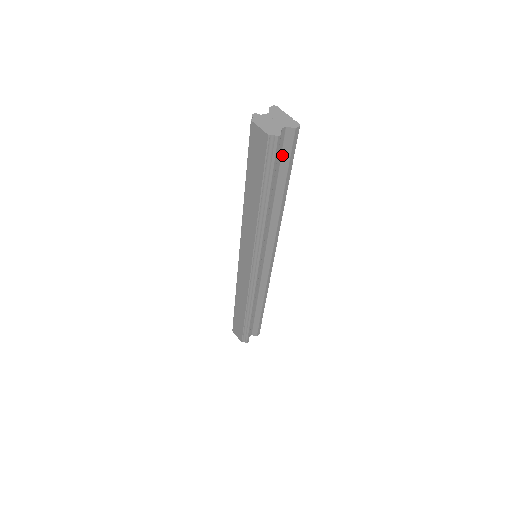
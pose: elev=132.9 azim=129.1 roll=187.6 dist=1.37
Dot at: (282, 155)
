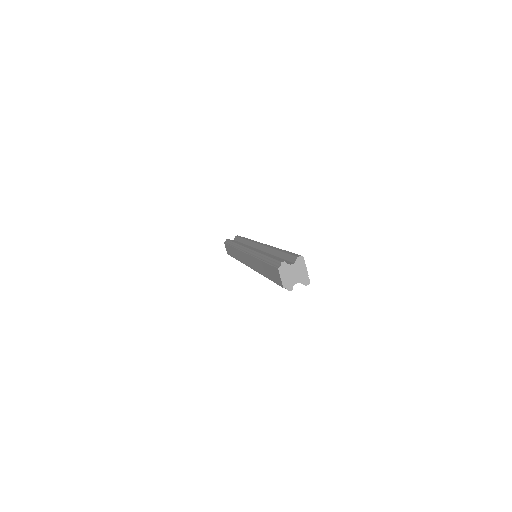
Dot at: occluded
